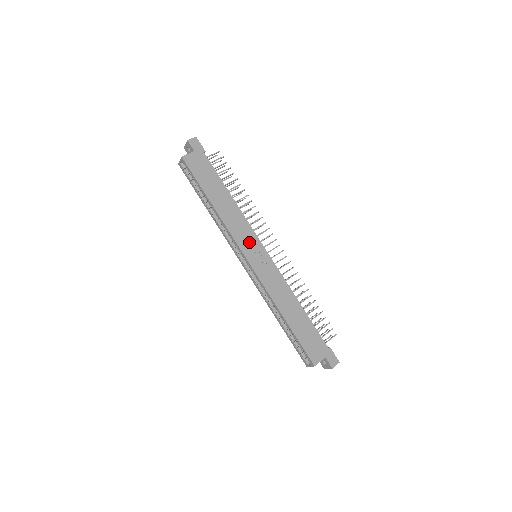
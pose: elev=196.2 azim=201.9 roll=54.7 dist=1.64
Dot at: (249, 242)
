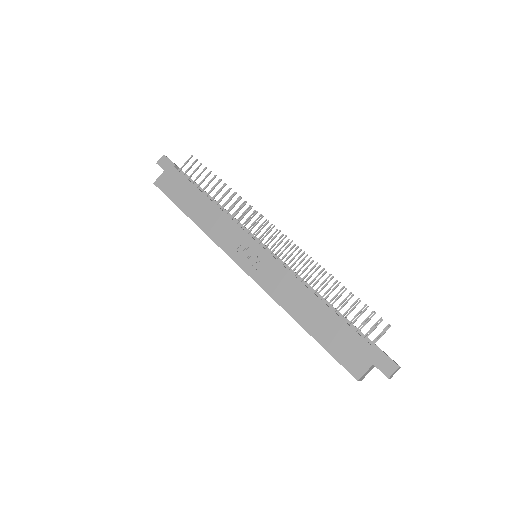
Dot at: (238, 244)
